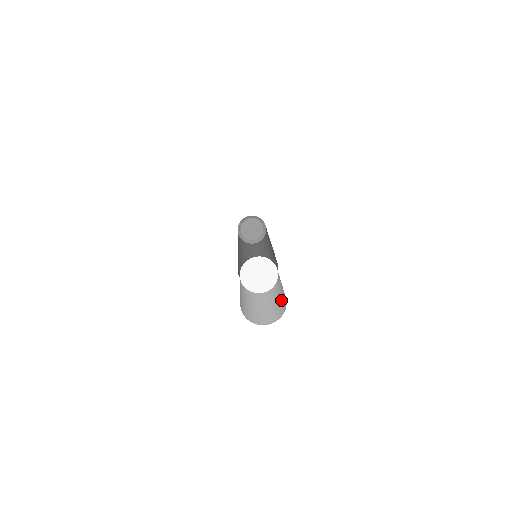
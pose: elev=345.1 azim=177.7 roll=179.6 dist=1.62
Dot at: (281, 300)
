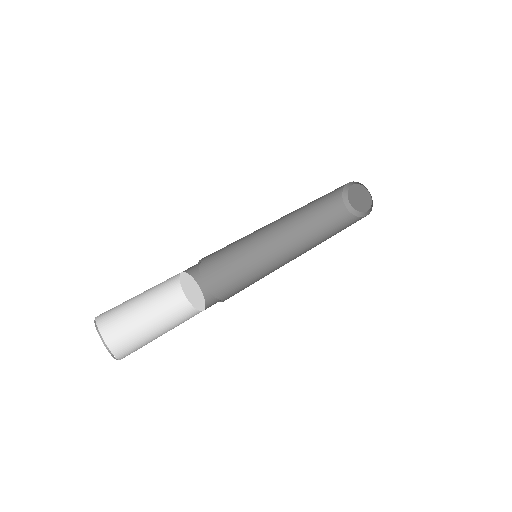
Dot at: (146, 340)
